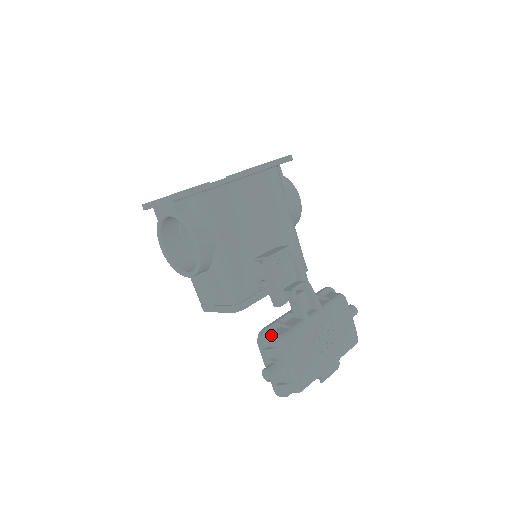
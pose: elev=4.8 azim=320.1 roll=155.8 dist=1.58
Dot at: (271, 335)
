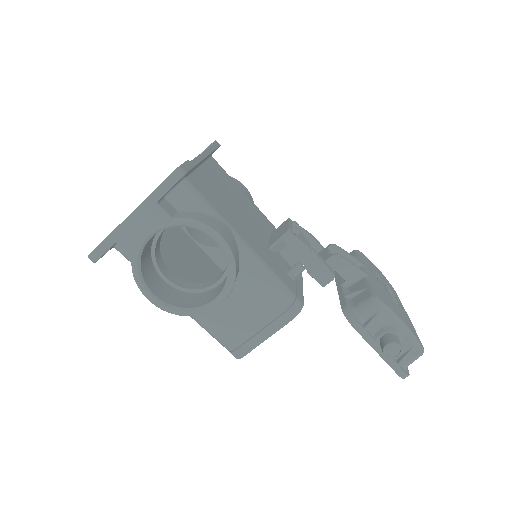
Dot at: (359, 306)
